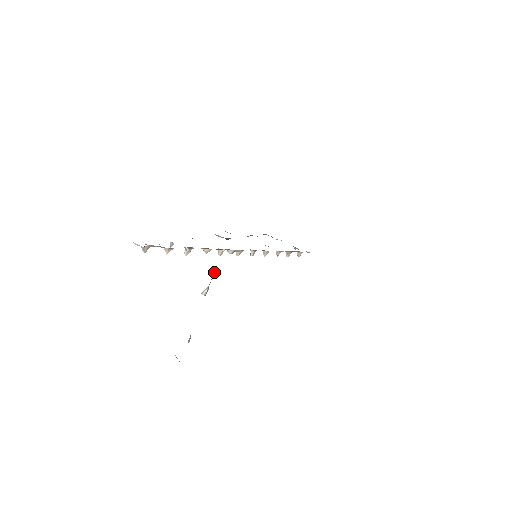
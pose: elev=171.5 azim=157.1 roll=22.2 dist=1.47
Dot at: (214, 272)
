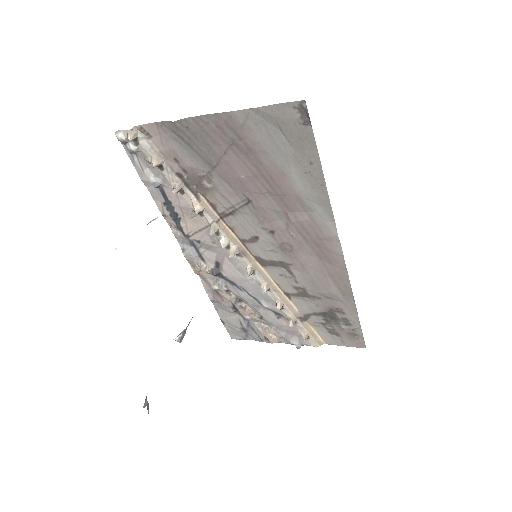
Dot at: occluded
